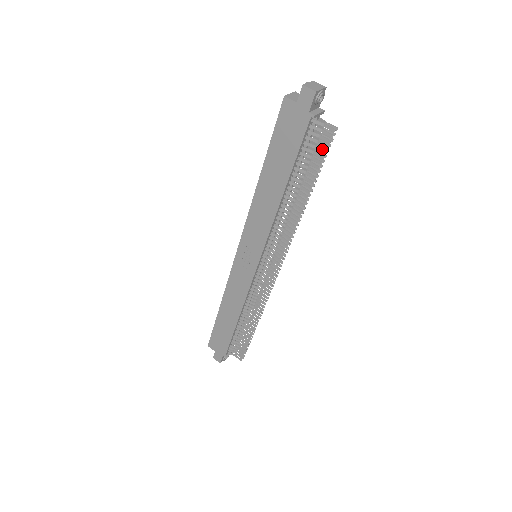
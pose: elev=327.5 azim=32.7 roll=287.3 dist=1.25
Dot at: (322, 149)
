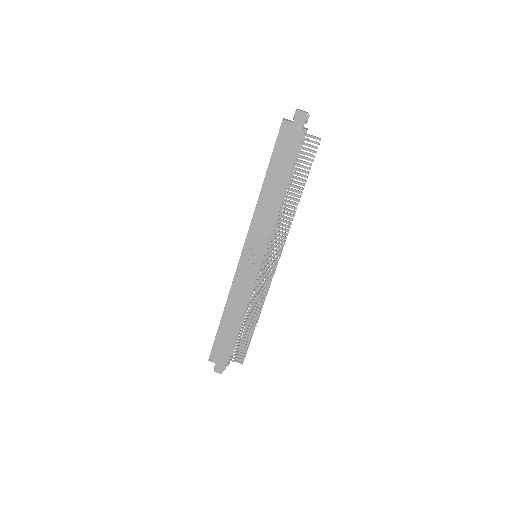
Dot at: (312, 155)
